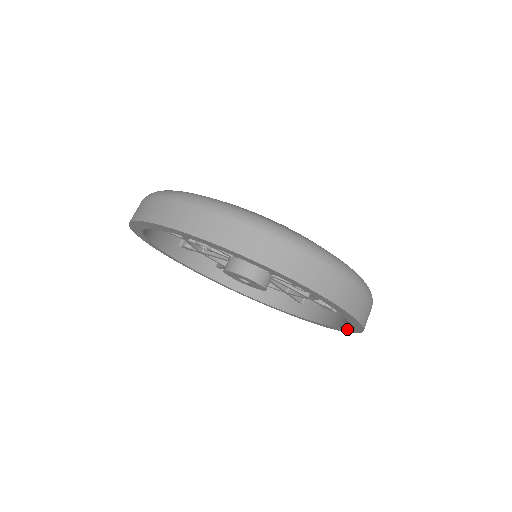
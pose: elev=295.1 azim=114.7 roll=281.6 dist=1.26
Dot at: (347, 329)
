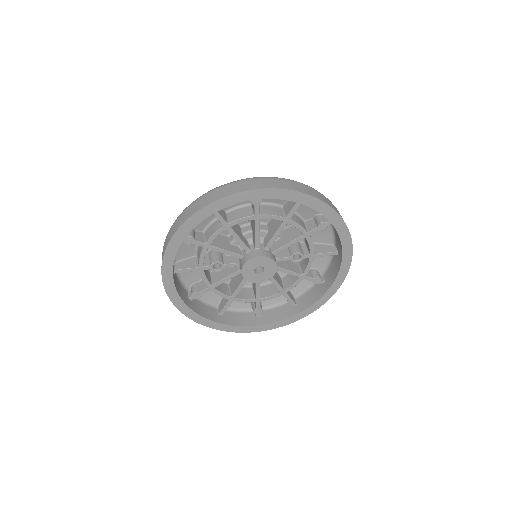
Dot at: (341, 274)
